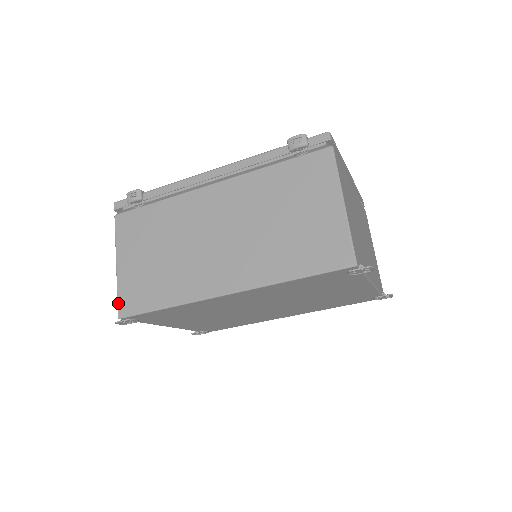
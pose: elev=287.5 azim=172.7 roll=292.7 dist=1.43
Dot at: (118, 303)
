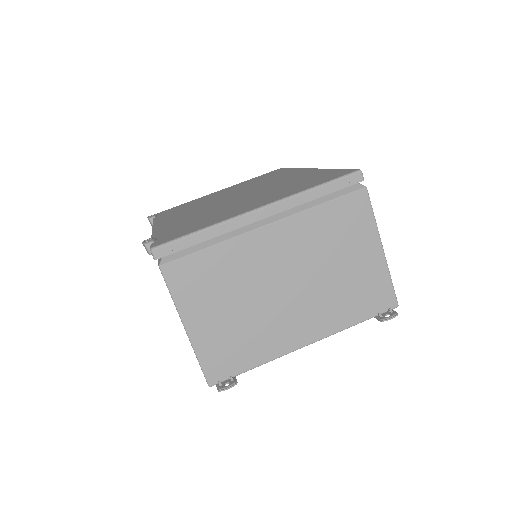
Dot at: occluded
